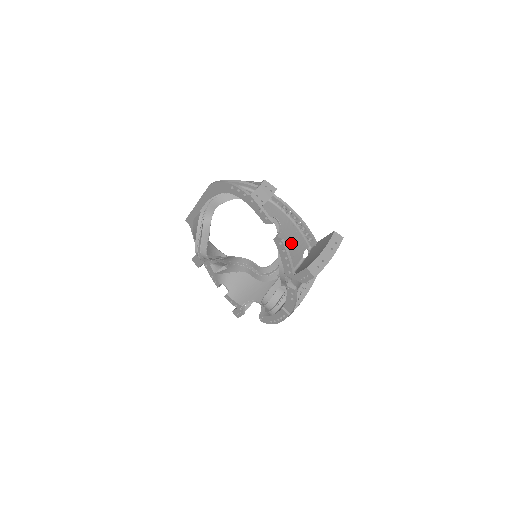
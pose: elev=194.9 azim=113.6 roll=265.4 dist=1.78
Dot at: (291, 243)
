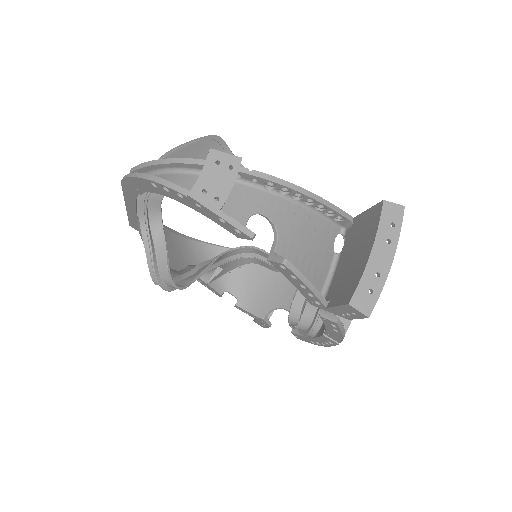
Dot at: (305, 246)
